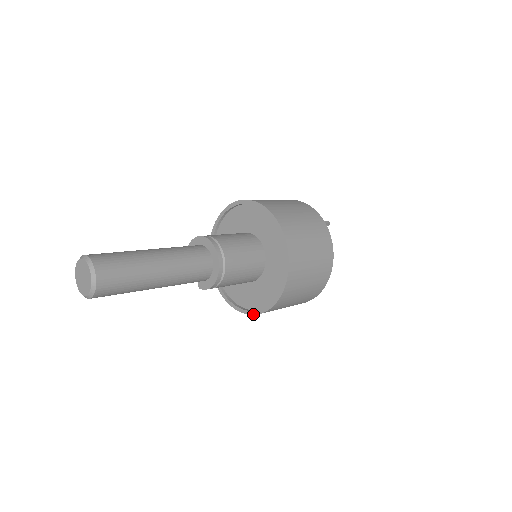
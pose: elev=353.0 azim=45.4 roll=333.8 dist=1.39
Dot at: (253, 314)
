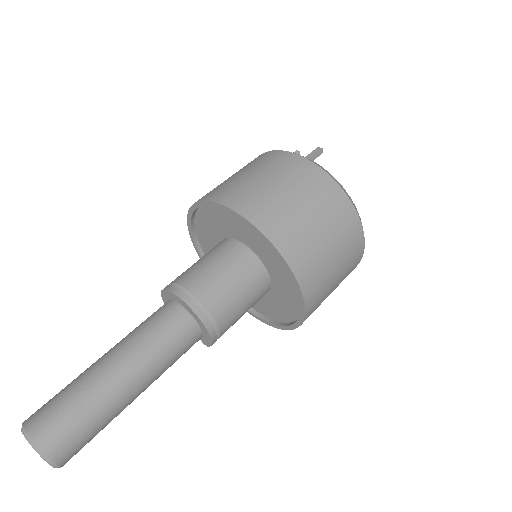
Dot at: (297, 327)
